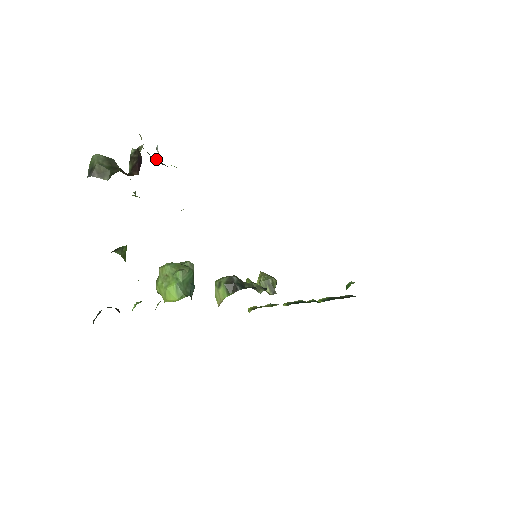
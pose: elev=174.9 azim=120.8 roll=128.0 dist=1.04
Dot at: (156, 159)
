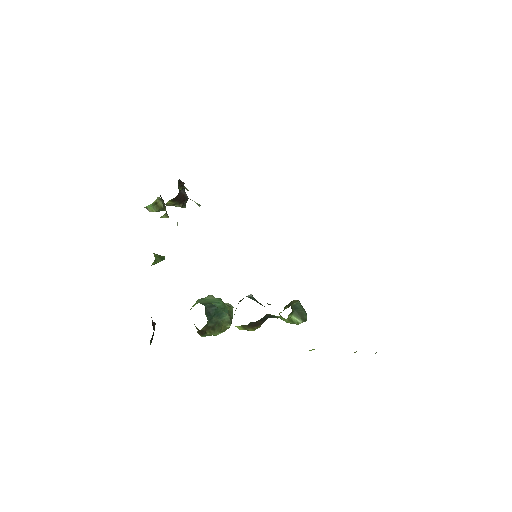
Dot at: occluded
